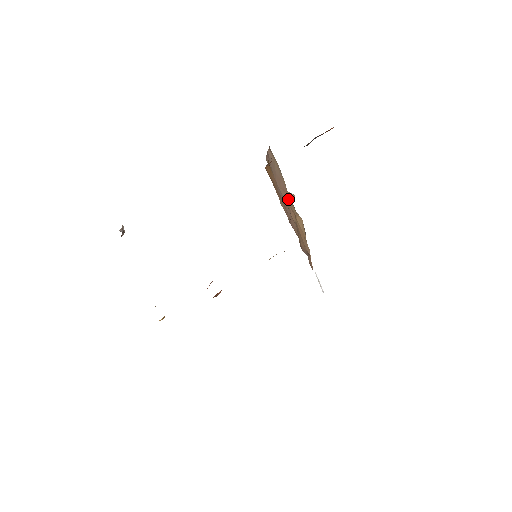
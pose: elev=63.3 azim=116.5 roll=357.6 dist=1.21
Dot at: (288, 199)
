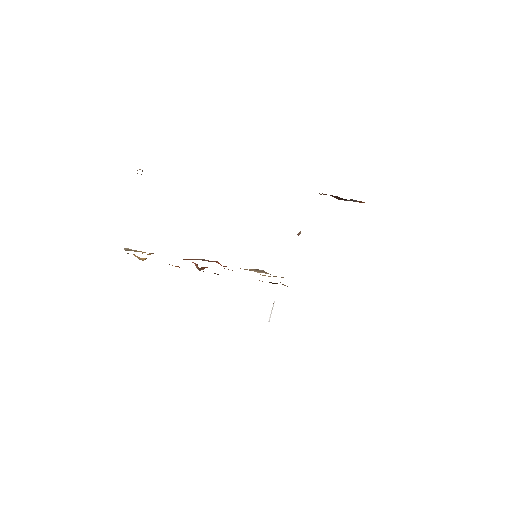
Dot at: occluded
